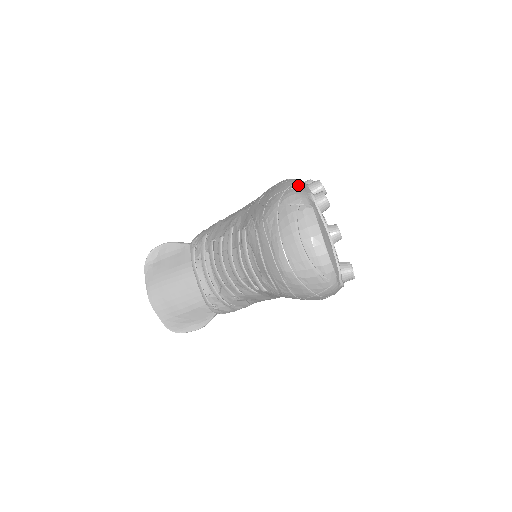
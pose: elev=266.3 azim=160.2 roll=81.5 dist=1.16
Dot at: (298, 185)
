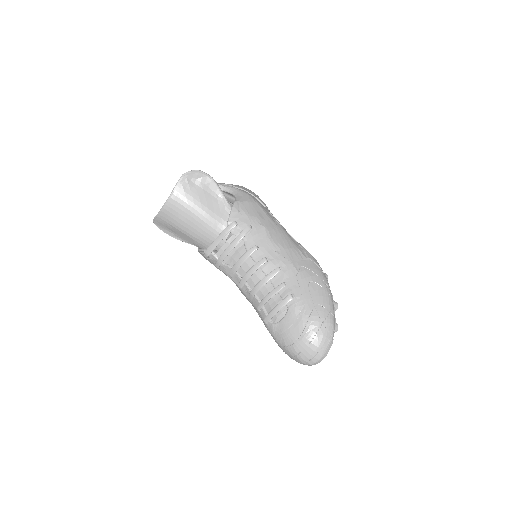
Dot at: (334, 310)
